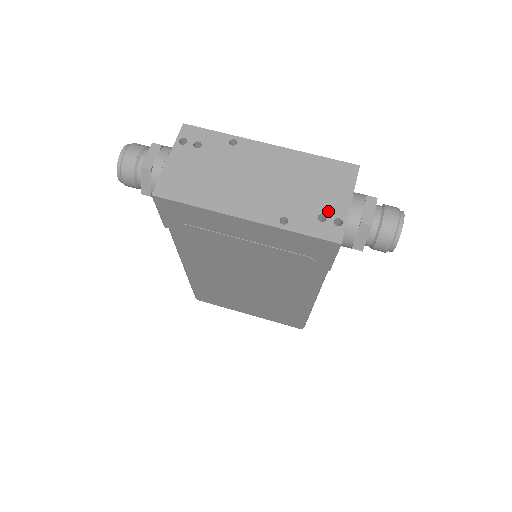
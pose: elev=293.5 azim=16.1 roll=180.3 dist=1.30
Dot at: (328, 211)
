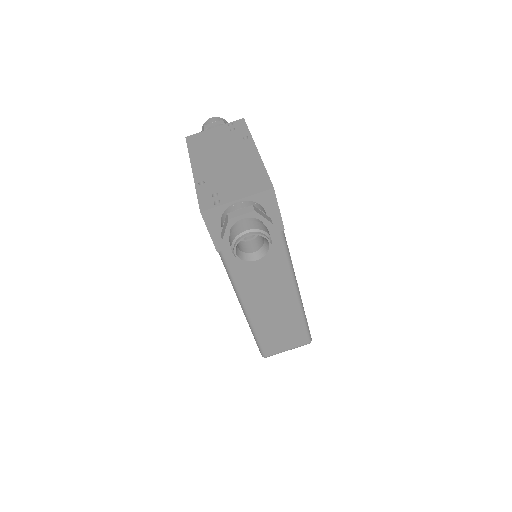
Dot at: (222, 194)
